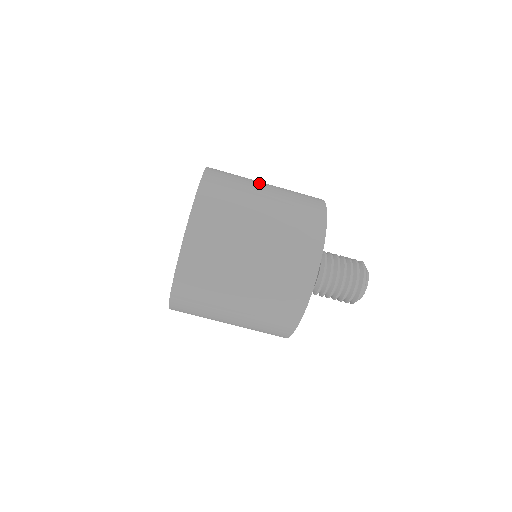
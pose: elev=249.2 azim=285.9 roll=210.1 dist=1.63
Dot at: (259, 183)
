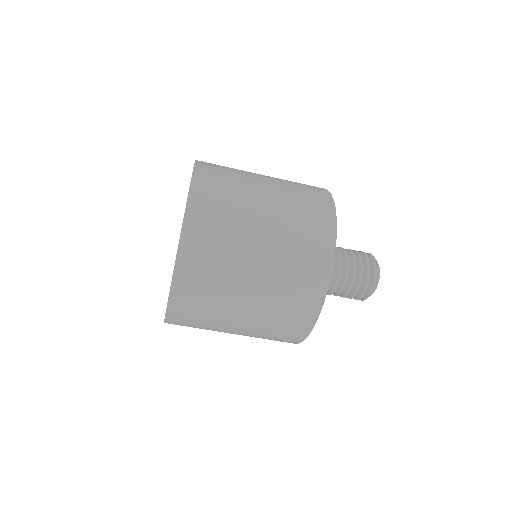
Dot at: (256, 203)
